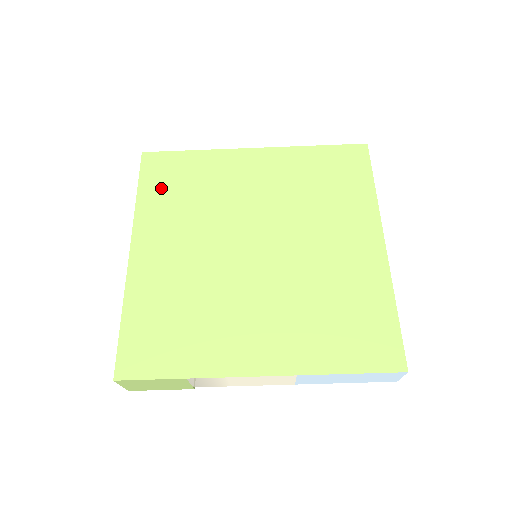
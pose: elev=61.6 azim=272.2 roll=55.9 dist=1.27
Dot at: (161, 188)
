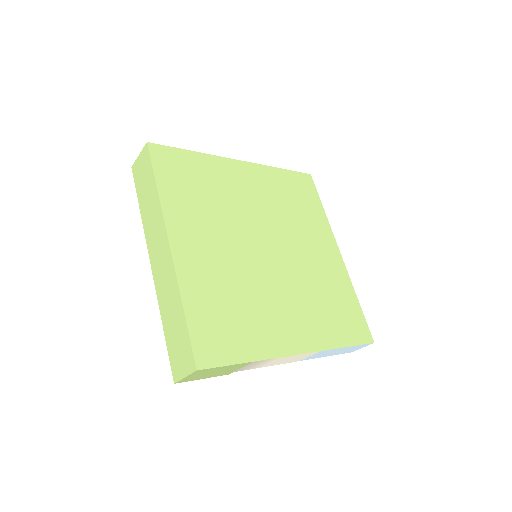
Dot at: (177, 183)
